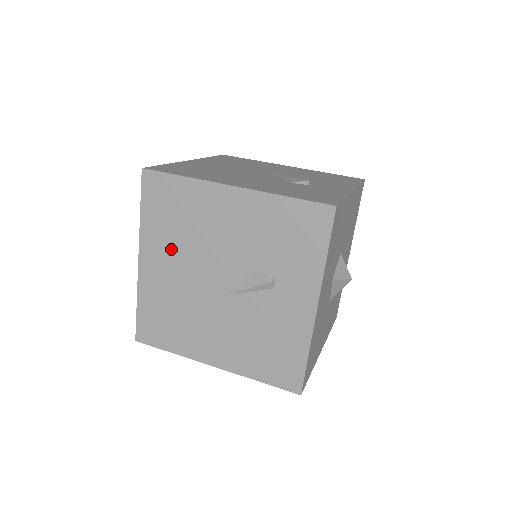
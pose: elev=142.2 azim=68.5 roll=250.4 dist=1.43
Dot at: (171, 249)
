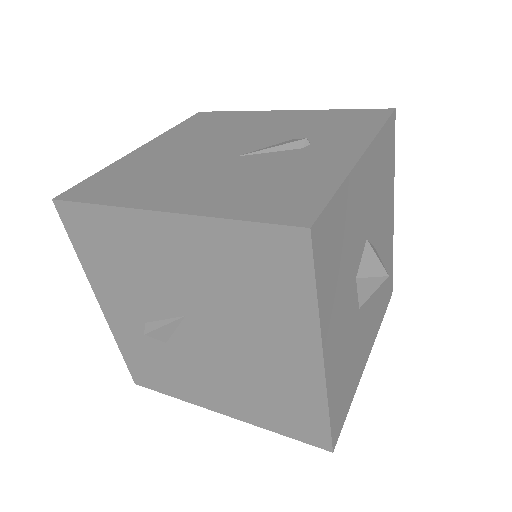
Dot at: (189, 139)
